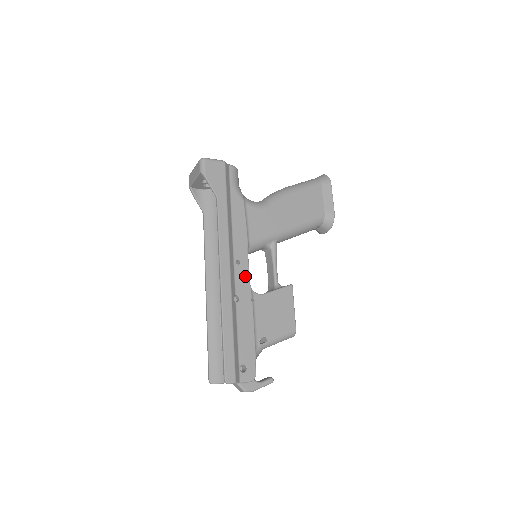
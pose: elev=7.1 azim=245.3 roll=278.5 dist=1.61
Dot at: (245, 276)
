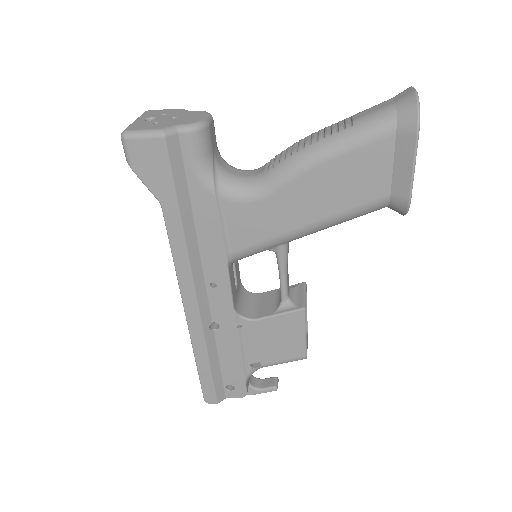
Dot at: (225, 302)
